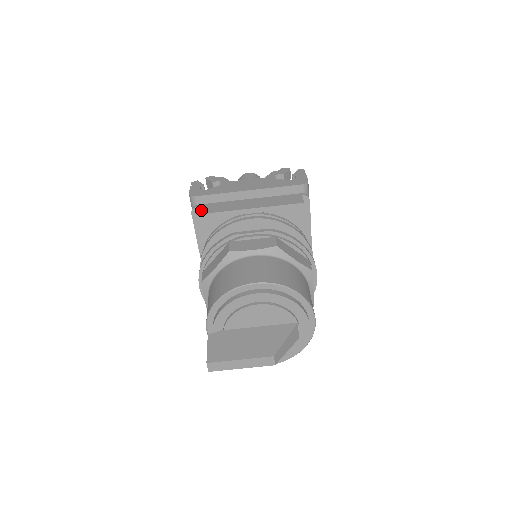
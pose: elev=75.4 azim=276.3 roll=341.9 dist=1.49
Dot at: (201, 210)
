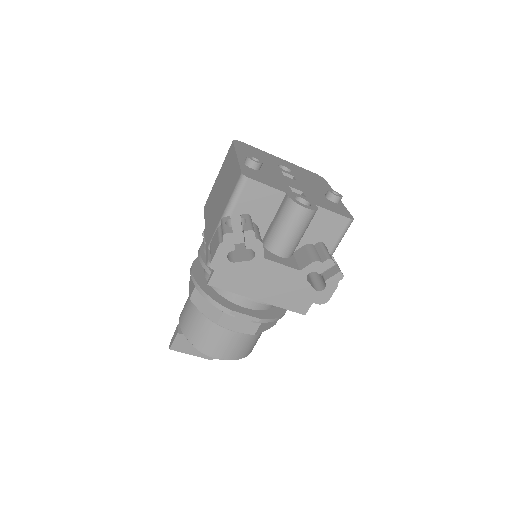
Dot at: (215, 280)
